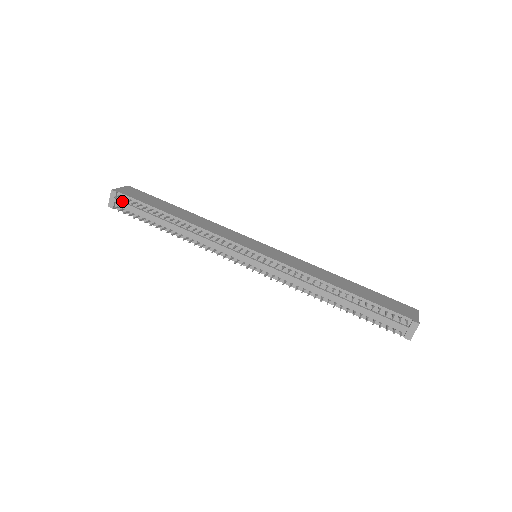
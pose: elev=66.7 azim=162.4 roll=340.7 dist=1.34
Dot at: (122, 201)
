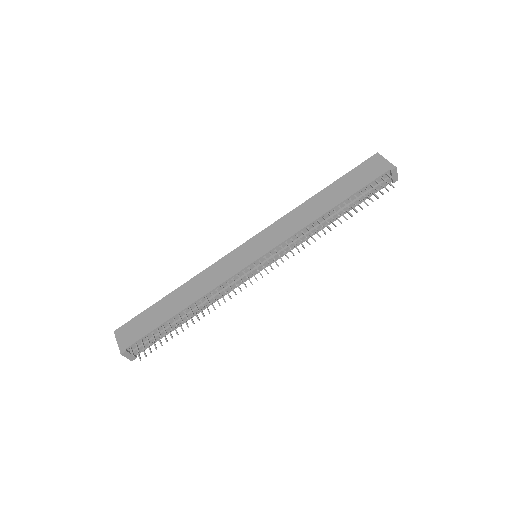
Dot at: occluded
